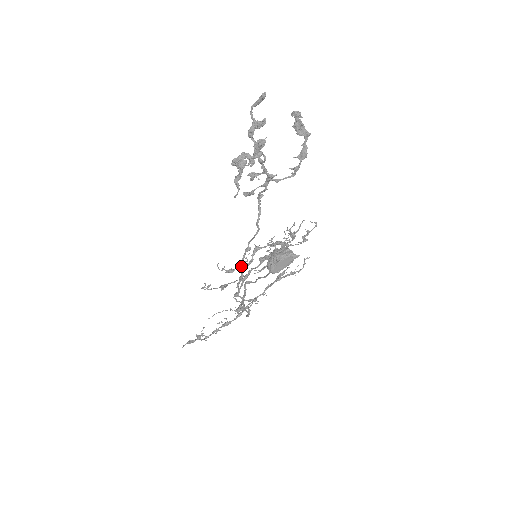
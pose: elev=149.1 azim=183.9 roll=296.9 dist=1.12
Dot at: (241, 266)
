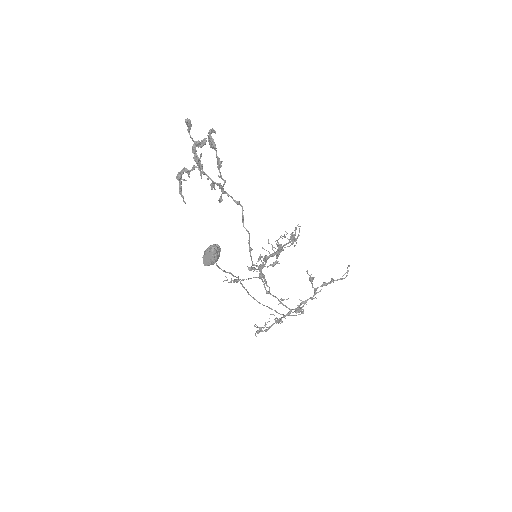
Dot at: (254, 265)
